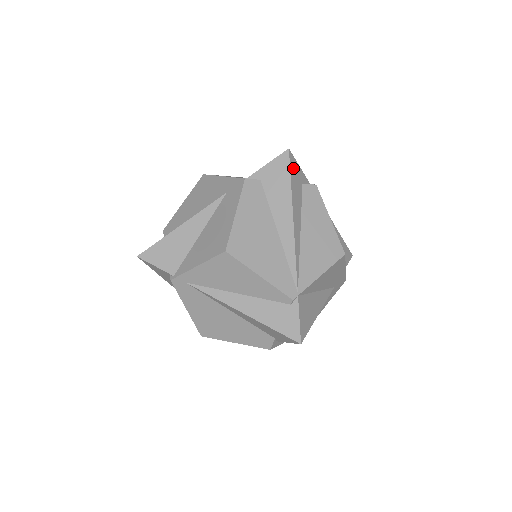
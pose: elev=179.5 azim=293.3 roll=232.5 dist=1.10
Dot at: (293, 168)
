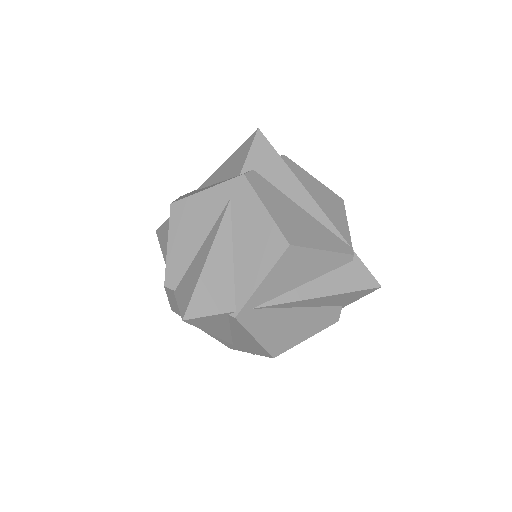
Dot at: (270, 145)
